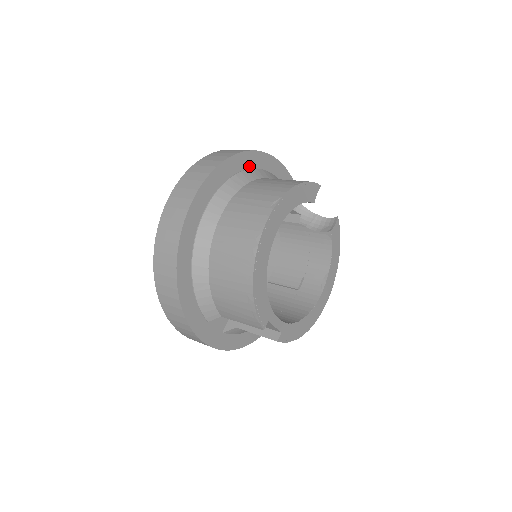
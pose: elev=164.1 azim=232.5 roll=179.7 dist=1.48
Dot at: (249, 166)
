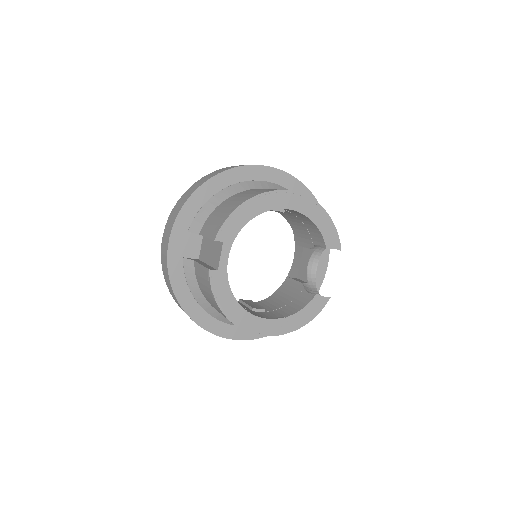
Dot at: occluded
